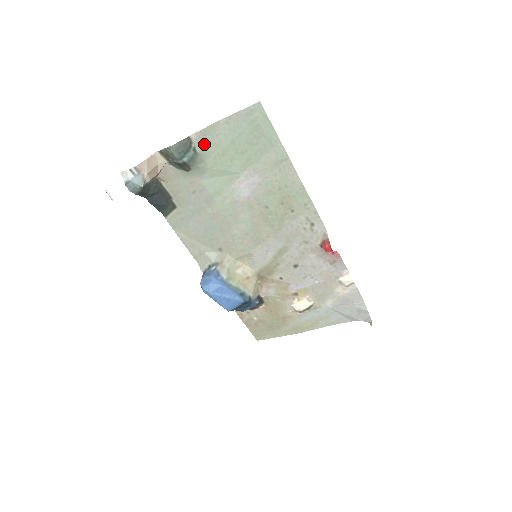
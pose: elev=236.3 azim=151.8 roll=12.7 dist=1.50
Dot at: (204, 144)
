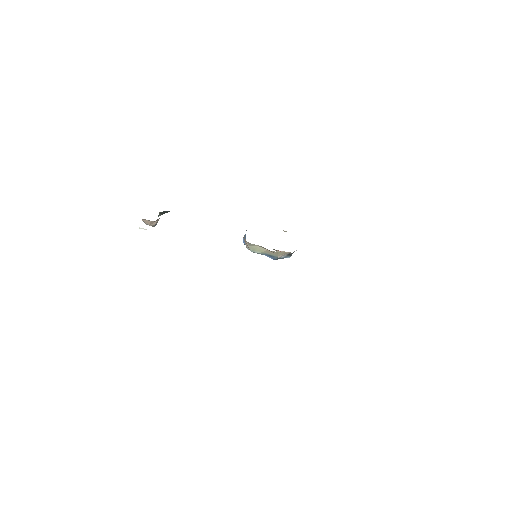
Dot at: occluded
